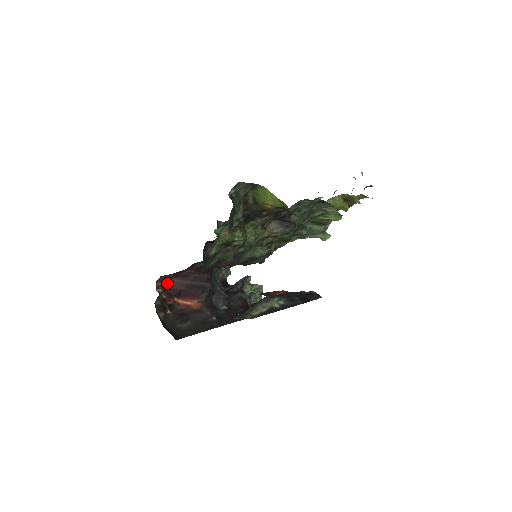
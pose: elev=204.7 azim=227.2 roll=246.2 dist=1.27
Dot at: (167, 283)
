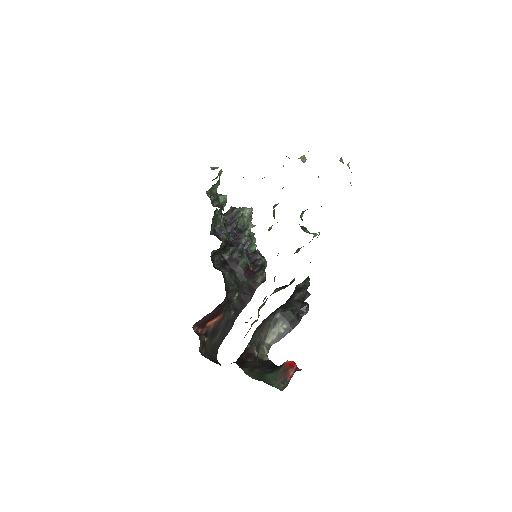
Dot at: (199, 321)
